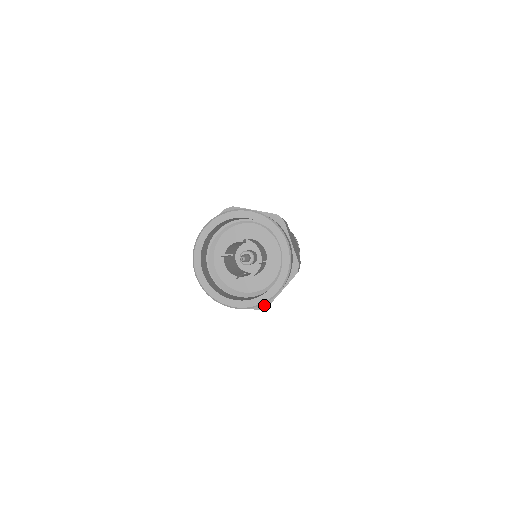
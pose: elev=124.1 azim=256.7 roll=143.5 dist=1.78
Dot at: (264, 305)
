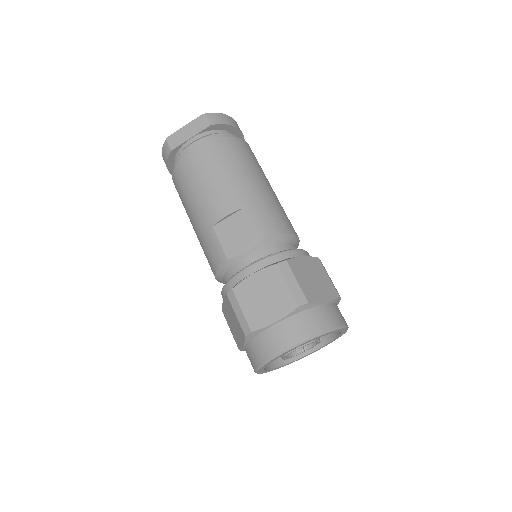
Dot at: occluded
